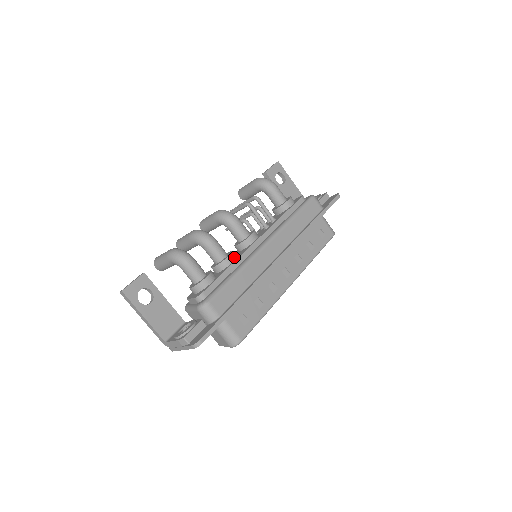
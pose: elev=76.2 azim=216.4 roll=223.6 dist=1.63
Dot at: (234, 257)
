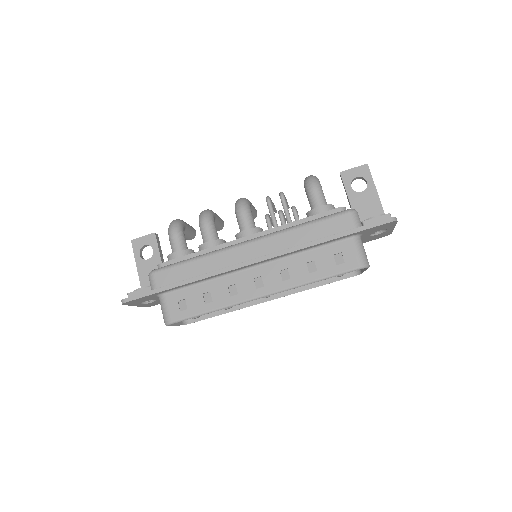
Dot at: (215, 245)
